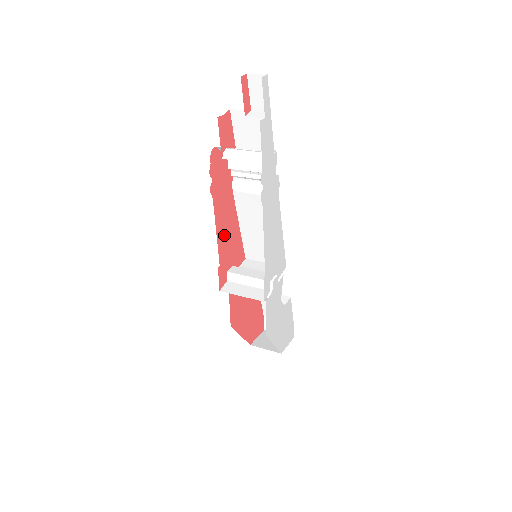
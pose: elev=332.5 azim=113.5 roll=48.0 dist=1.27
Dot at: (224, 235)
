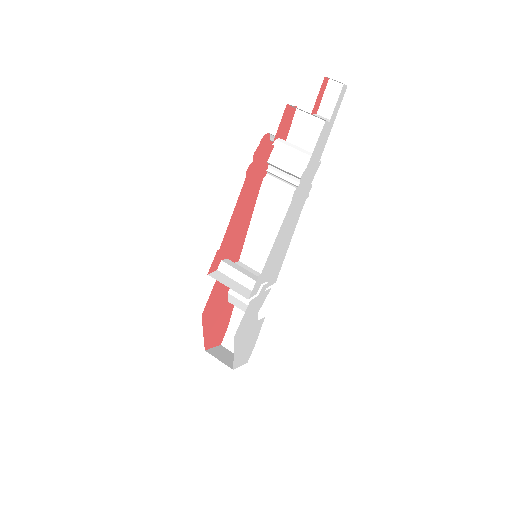
Dot at: (236, 222)
